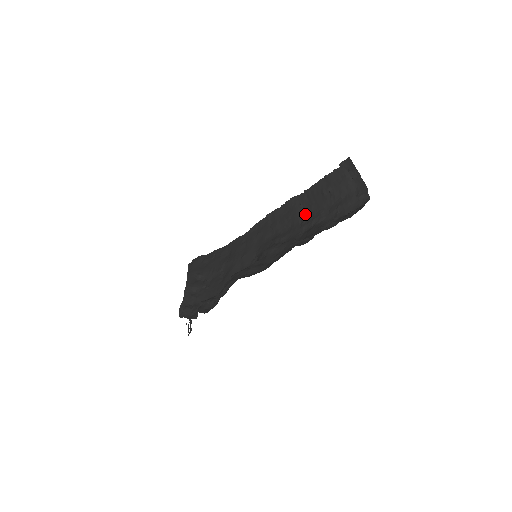
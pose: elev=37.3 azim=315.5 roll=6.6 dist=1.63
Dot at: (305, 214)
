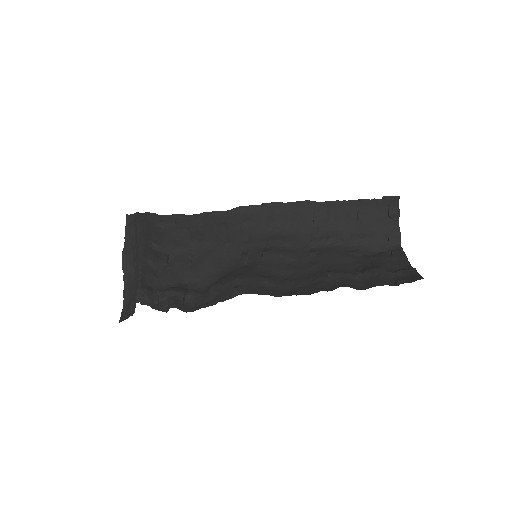
Dot at: (318, 226)
